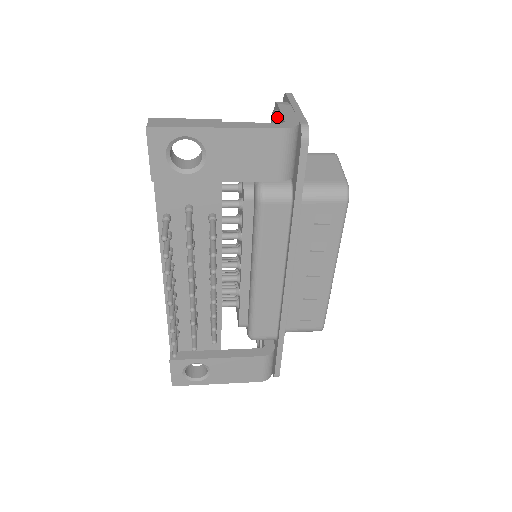
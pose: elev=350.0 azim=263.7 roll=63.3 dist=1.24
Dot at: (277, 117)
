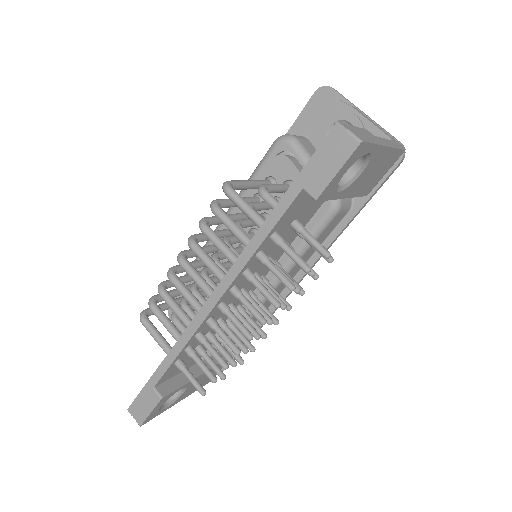
Dot at: (363, 125)
